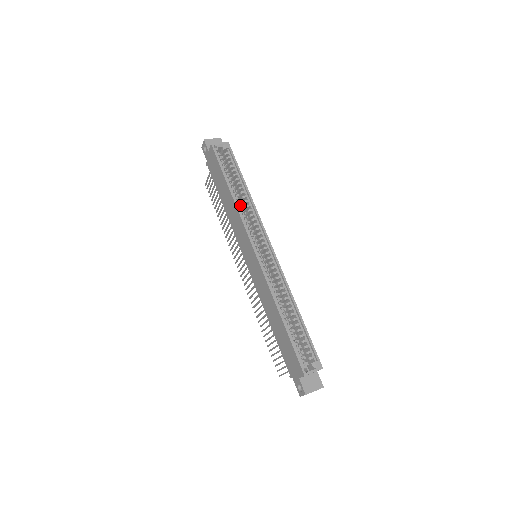
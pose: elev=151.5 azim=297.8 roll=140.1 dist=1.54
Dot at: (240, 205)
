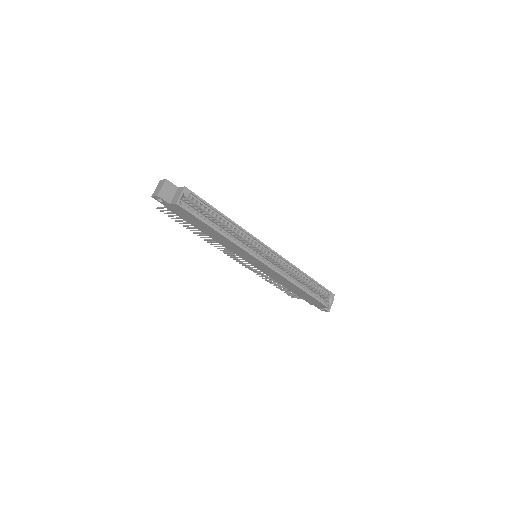
Dot at: (231, 236)
